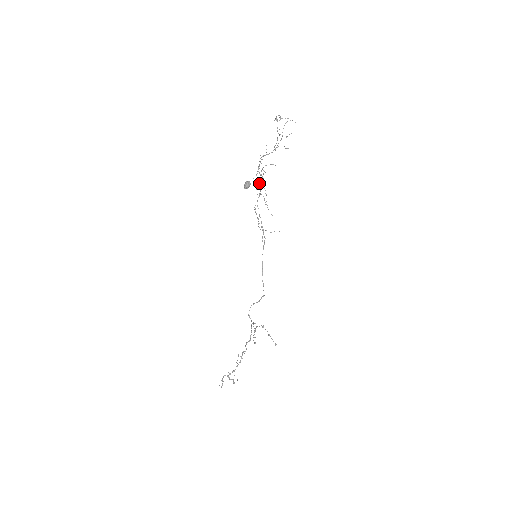
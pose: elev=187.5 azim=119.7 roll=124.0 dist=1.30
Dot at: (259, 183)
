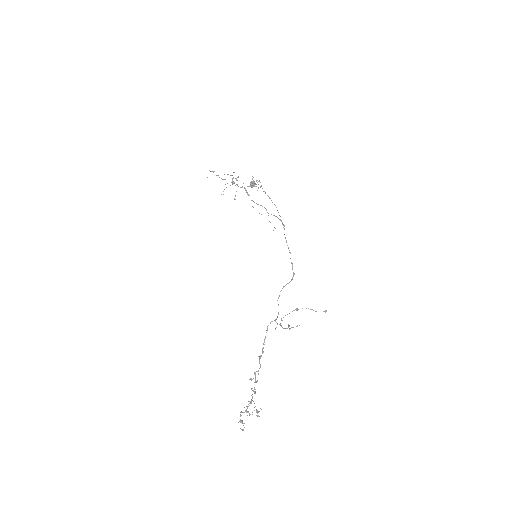
Dot at: (247, 193)
